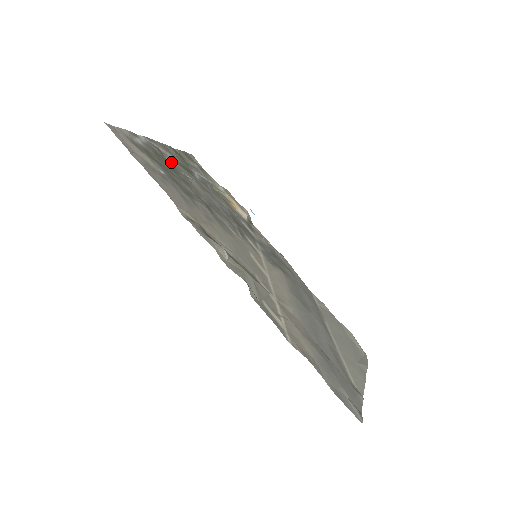
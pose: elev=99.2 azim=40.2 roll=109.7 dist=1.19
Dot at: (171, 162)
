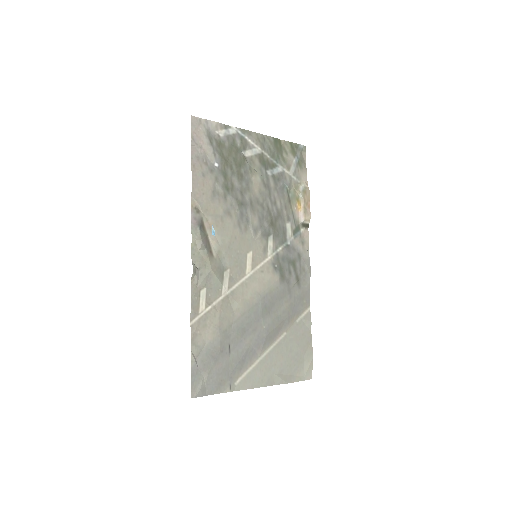
Dot at: (249, 155)
